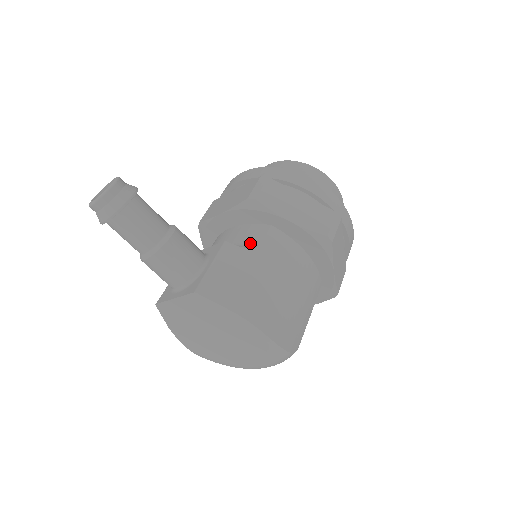
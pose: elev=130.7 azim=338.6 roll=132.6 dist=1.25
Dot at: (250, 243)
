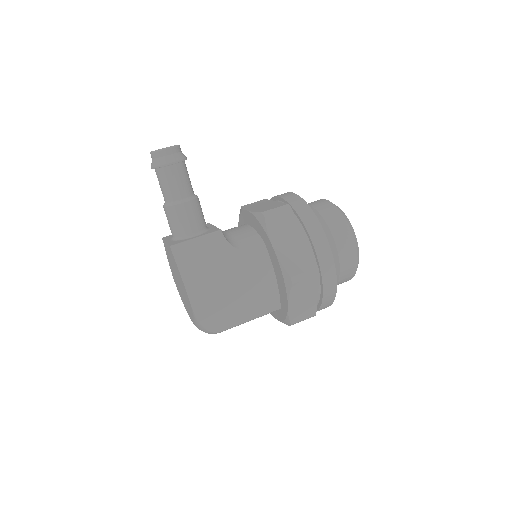
Dot at: (239, 243)
